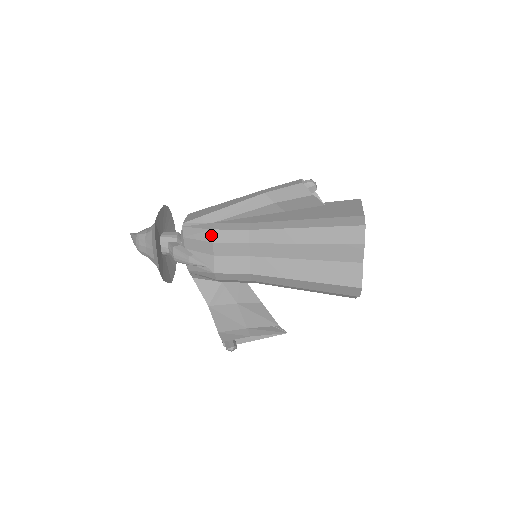
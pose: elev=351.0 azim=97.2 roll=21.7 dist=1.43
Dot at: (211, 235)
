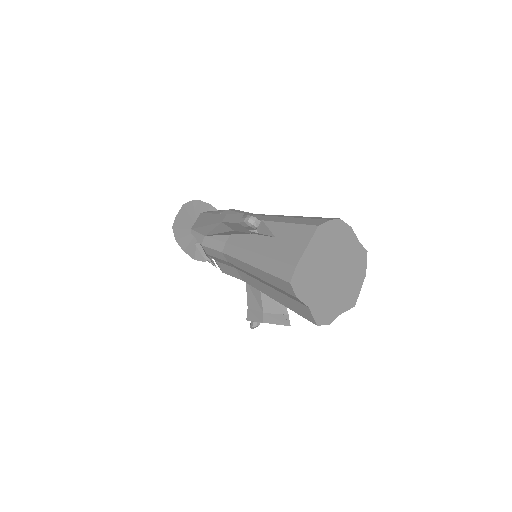
Dot at: occluded
